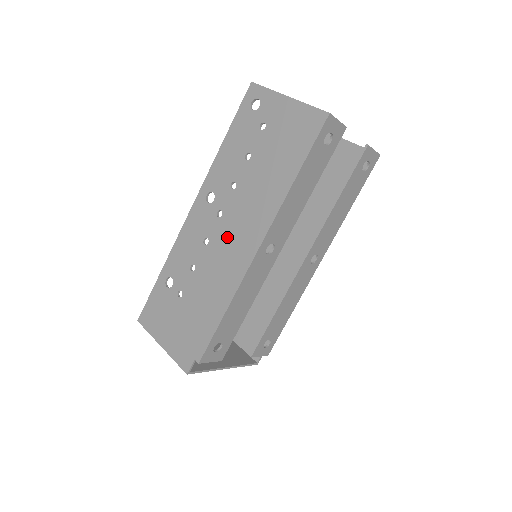
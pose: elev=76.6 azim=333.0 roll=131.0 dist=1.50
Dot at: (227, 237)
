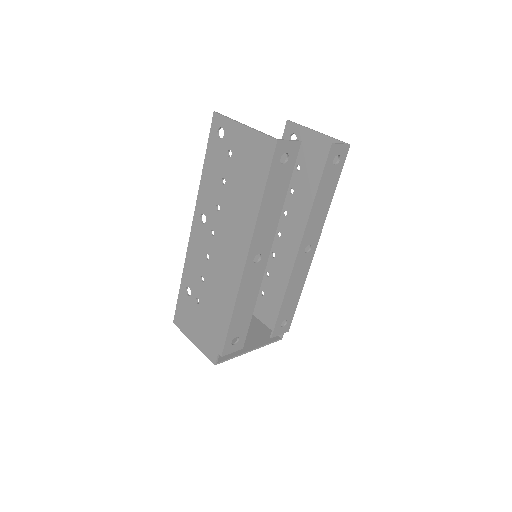
Dot at: (221, 253)
